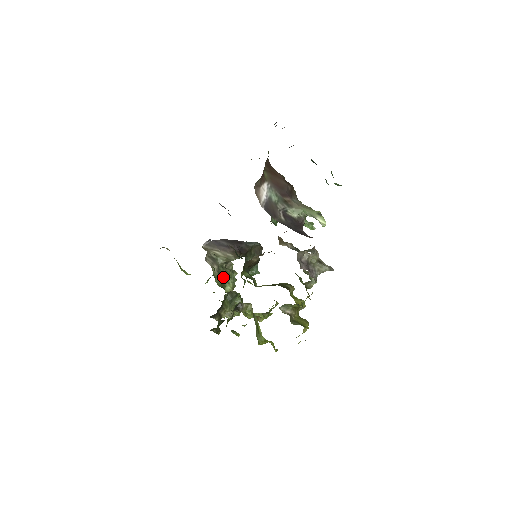
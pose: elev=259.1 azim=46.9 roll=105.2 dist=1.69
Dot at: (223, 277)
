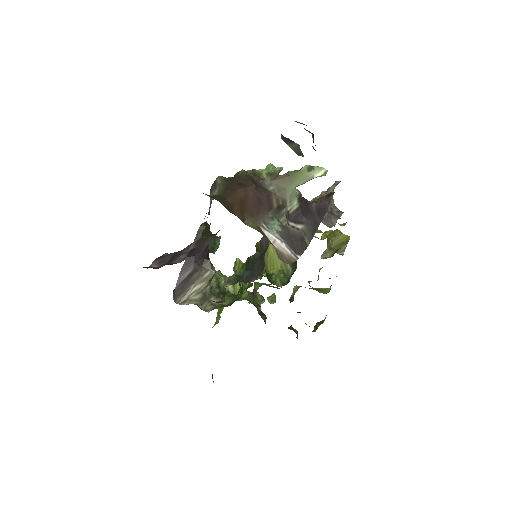
Dot at: (219, 291)
